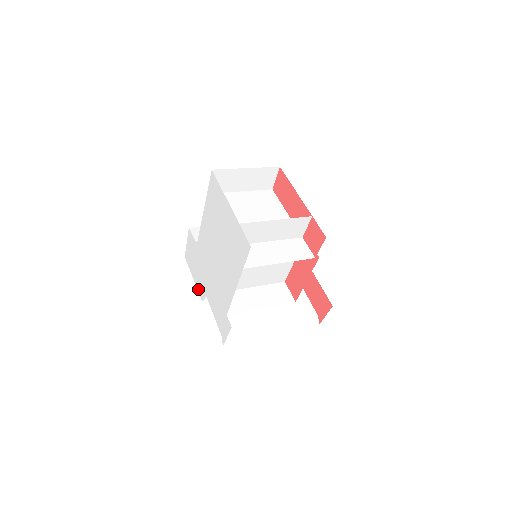
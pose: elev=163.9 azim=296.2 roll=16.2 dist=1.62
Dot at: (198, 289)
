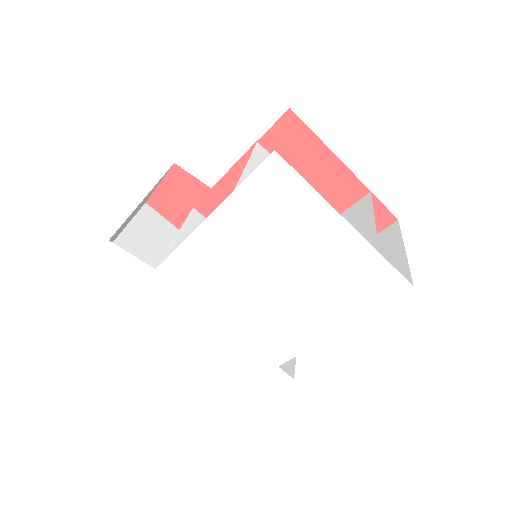
Dot at: (149, 336)
